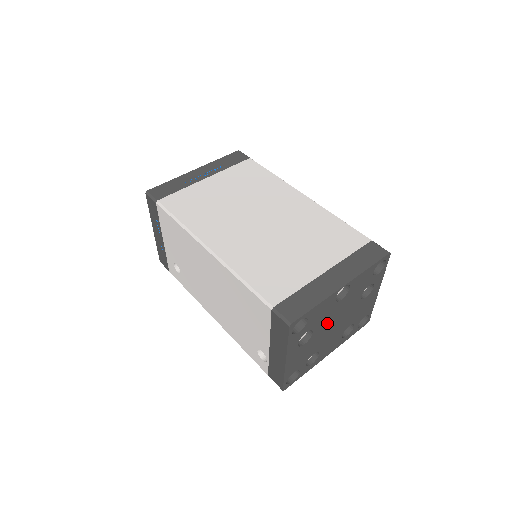
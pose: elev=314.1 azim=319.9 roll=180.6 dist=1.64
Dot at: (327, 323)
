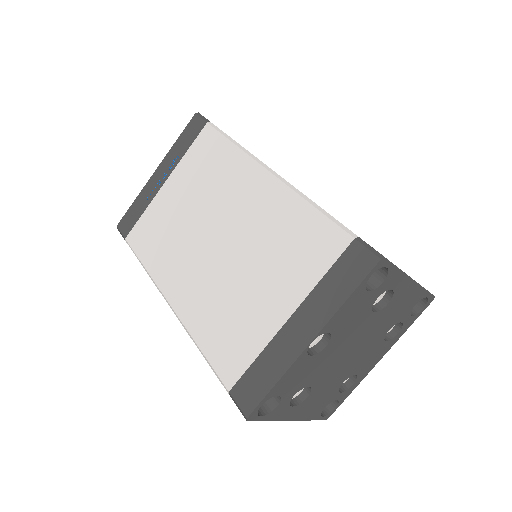
Dot at: (329, 365)
